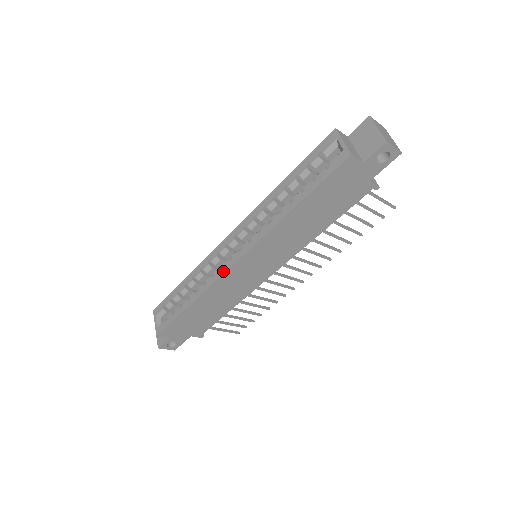
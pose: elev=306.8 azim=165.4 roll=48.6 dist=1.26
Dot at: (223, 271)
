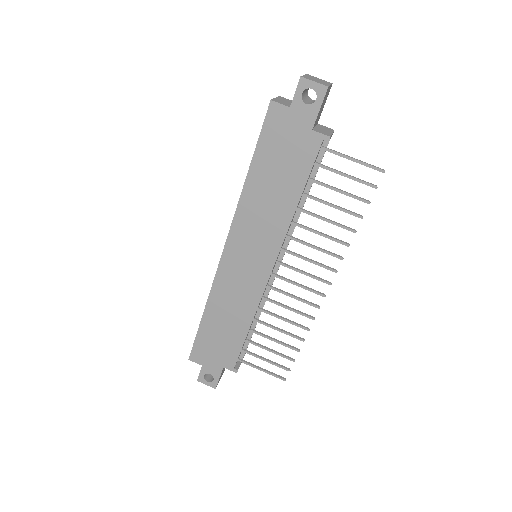
Dot at: (218, 267)
